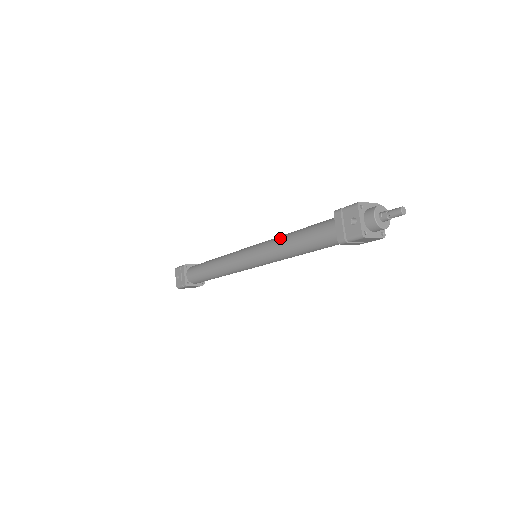
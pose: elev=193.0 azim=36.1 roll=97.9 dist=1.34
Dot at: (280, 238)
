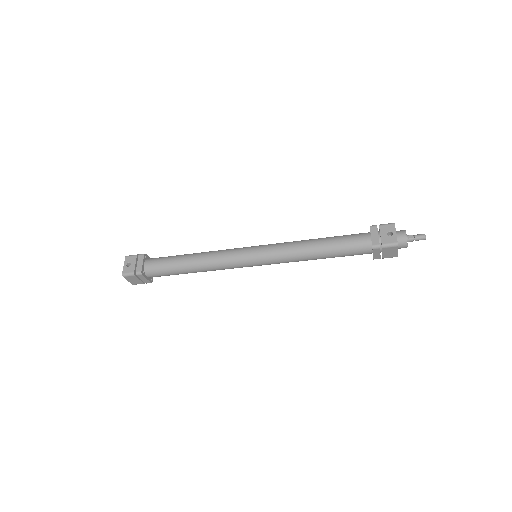
Dot at: (300, 241)
